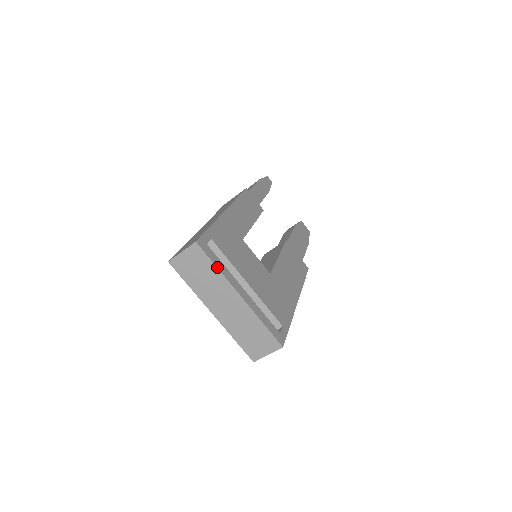
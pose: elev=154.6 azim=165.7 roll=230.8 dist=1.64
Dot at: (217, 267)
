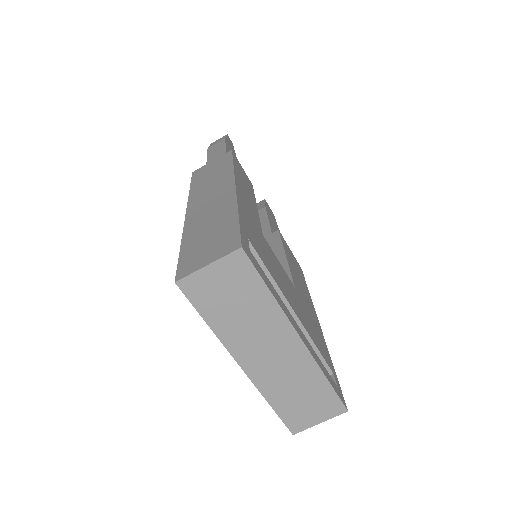
Dot at: (271, 292)
